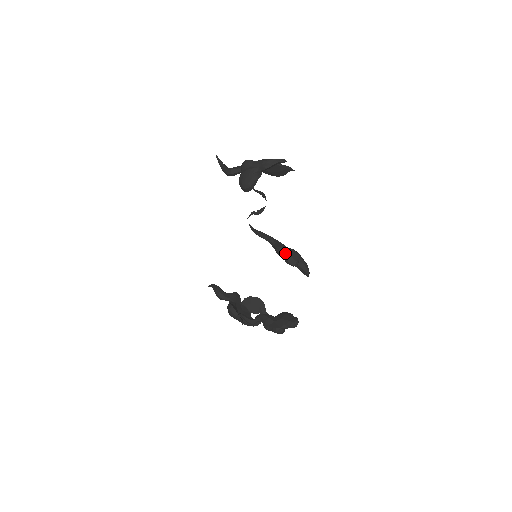
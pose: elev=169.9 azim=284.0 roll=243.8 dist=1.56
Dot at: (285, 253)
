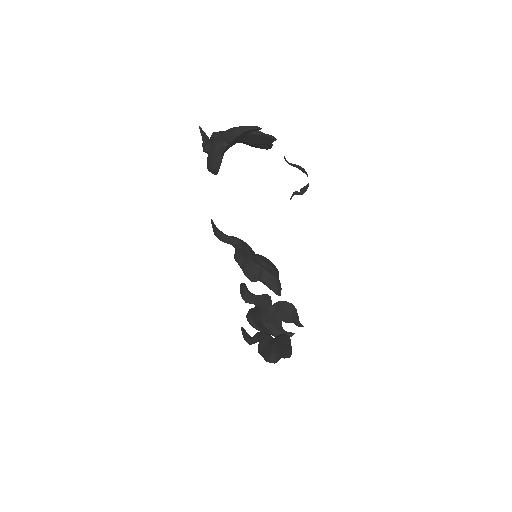
Dot at: (242, 262)
